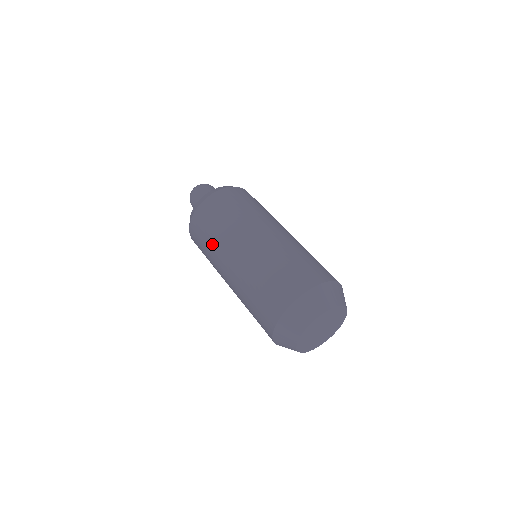
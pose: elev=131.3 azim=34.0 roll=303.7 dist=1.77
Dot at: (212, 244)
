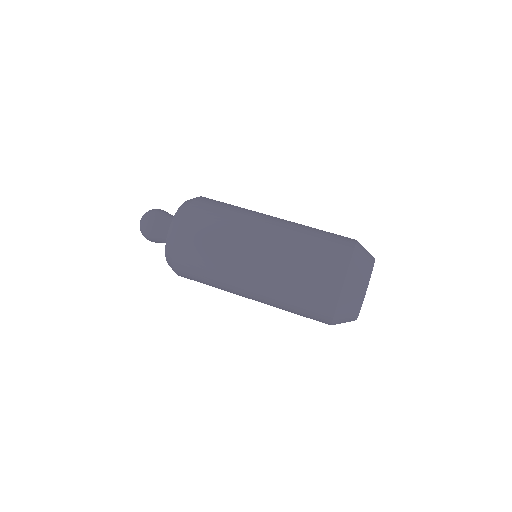
Dot at: (216, 271)
